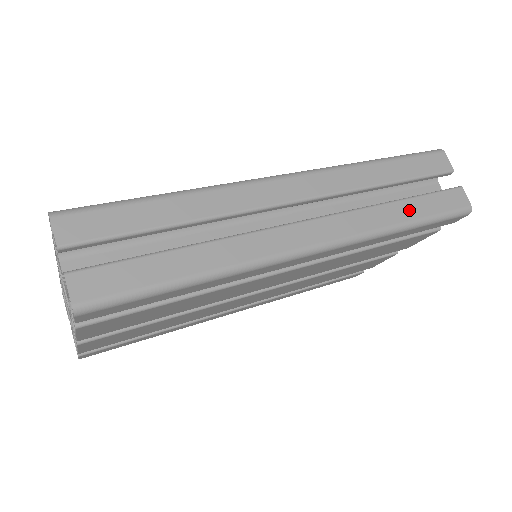
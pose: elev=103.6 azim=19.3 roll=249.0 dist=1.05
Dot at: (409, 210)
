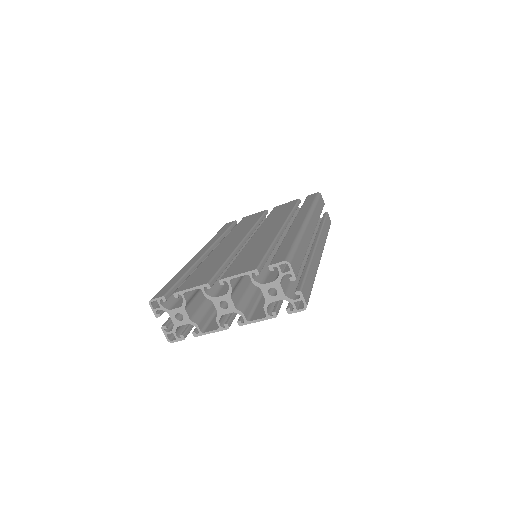
Dot at: (326, 229)
